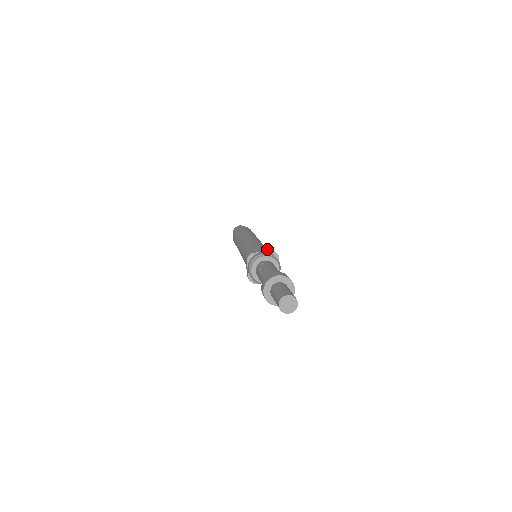
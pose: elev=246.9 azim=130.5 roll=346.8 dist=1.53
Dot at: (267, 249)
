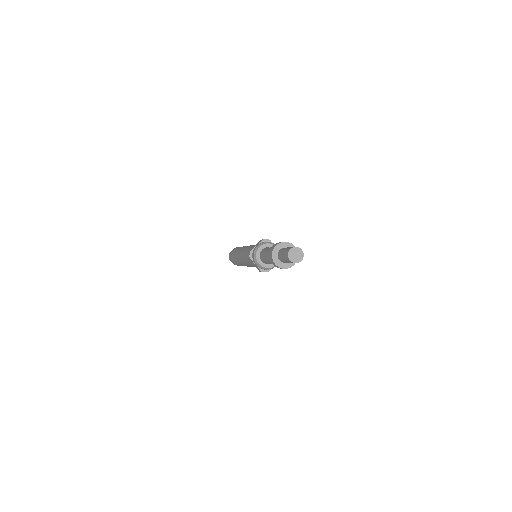
Dot at: occluded
